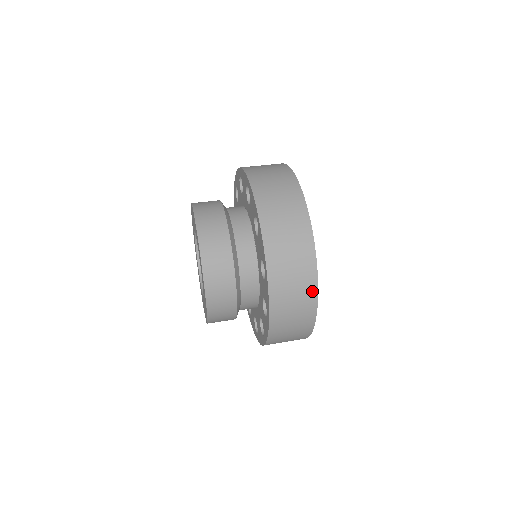
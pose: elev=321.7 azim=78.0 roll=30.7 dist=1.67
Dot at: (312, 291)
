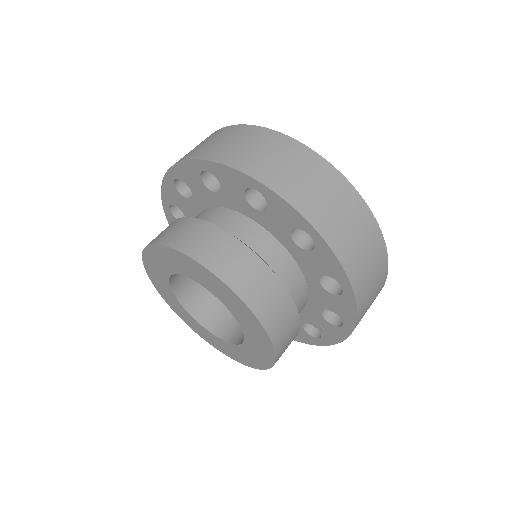
Dot at: (384, 274)
